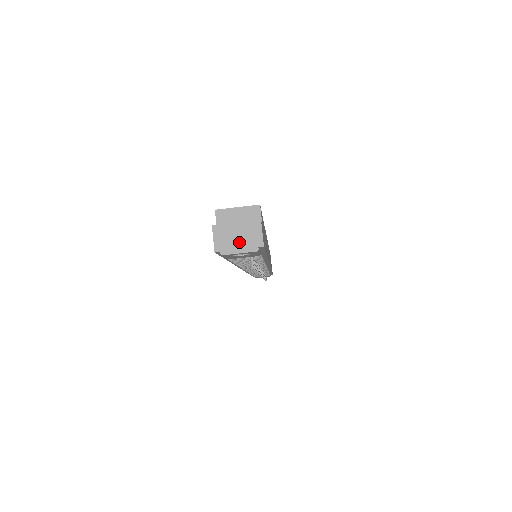
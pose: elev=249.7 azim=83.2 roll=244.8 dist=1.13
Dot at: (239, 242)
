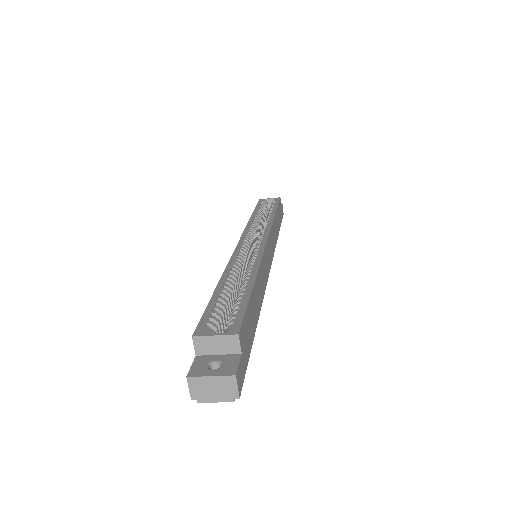
Dot at: (215, 393)
